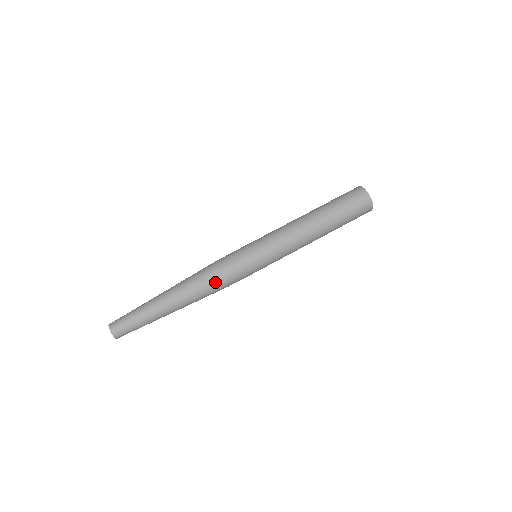
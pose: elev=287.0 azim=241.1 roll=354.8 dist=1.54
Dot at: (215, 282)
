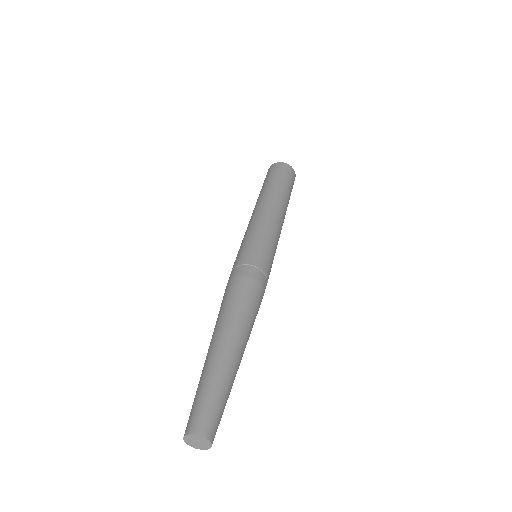
Dot at: (246, 287)
